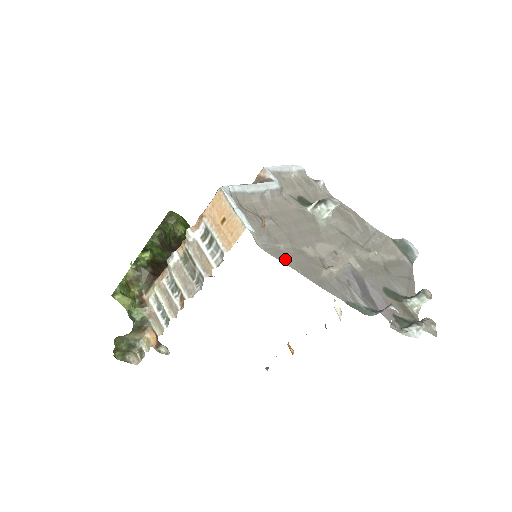
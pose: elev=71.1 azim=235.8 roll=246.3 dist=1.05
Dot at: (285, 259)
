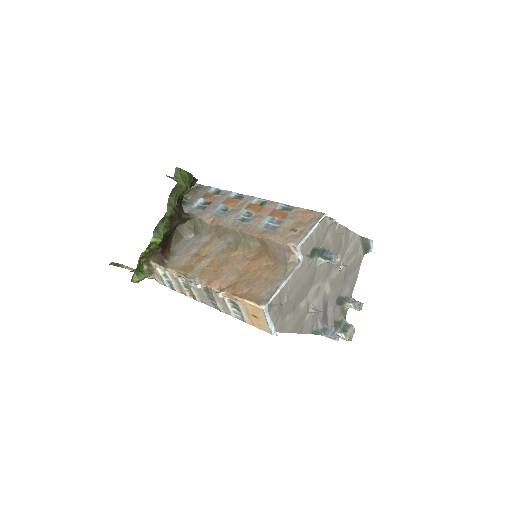
Dot at: (287, 328)
